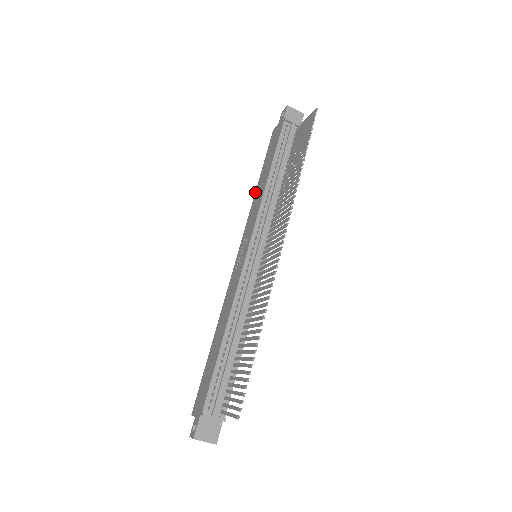
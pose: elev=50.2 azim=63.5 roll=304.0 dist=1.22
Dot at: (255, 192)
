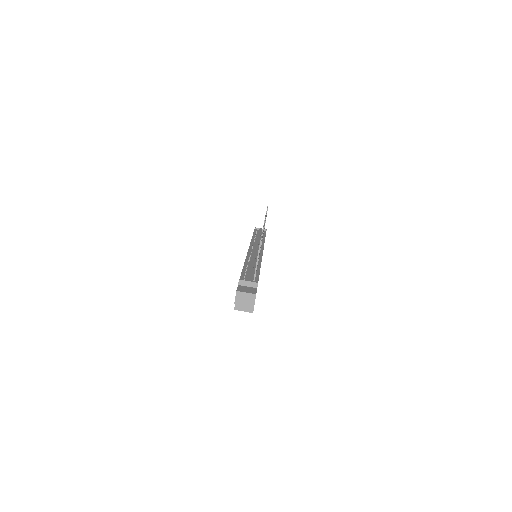
Dot at: occluded
